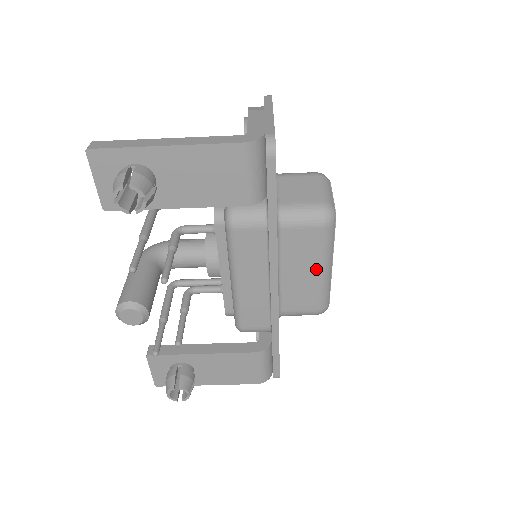
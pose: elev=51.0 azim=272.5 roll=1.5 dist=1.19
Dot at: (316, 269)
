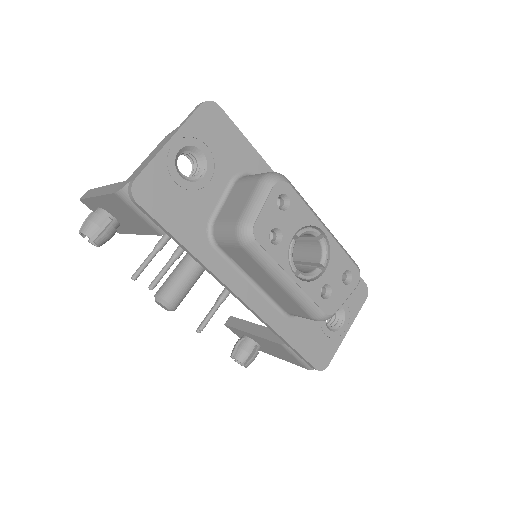
Dot at: (274, 282)
